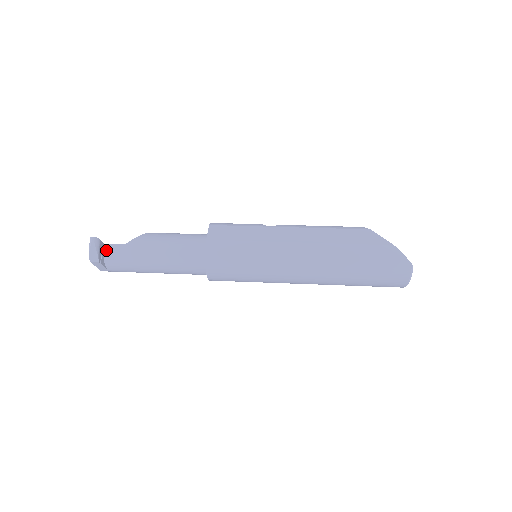
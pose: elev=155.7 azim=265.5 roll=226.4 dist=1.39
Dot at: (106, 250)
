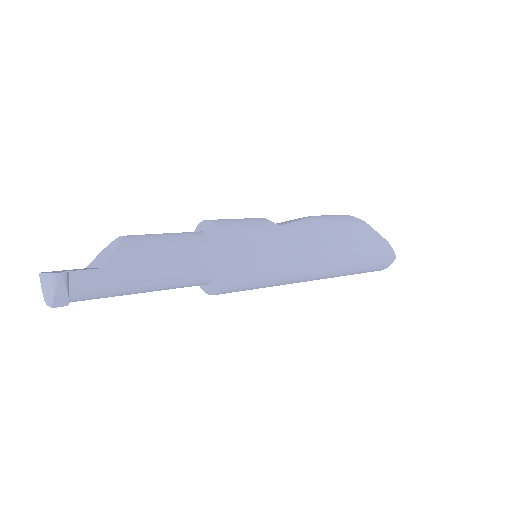
Dot at: (70, 282)
